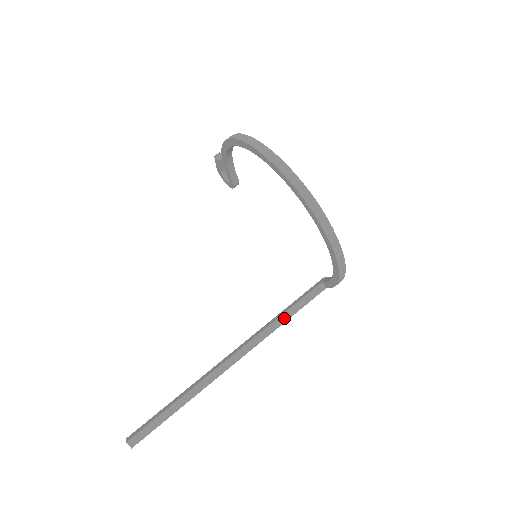
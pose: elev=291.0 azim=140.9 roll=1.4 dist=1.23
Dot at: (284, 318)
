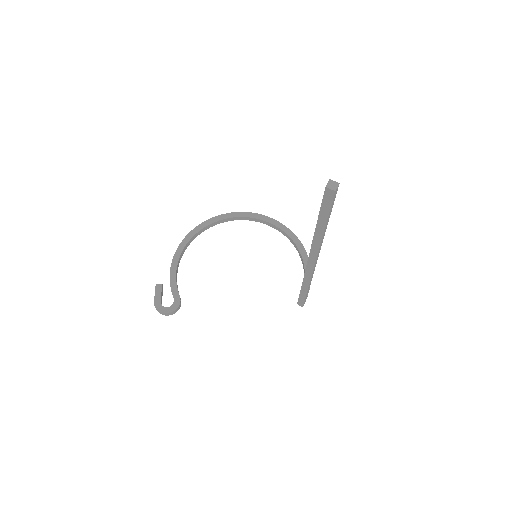
Dot at: occluded
